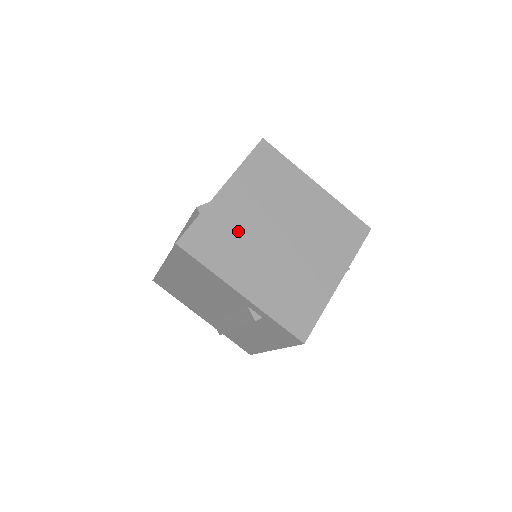
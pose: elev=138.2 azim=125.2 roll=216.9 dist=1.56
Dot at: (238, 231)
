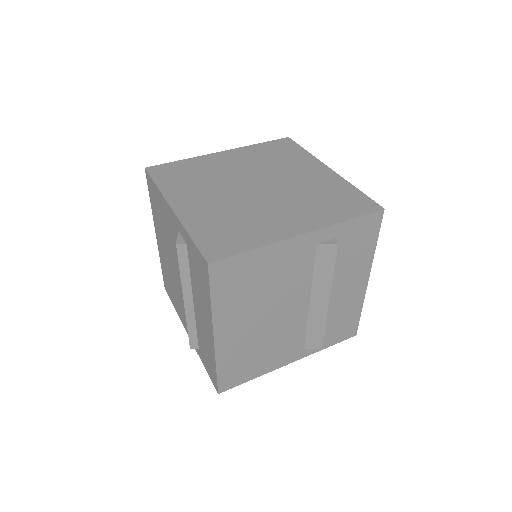
Dot at: (210, 174)
